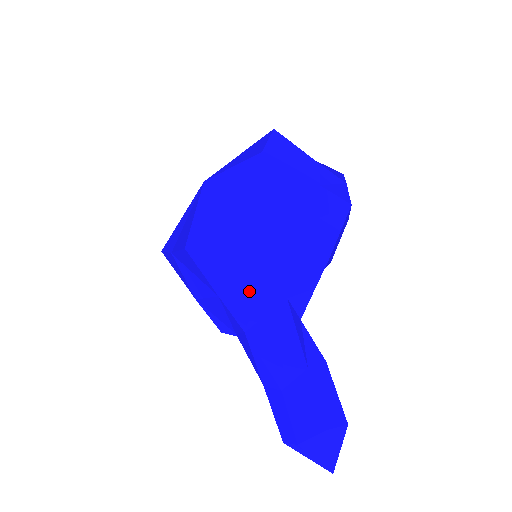
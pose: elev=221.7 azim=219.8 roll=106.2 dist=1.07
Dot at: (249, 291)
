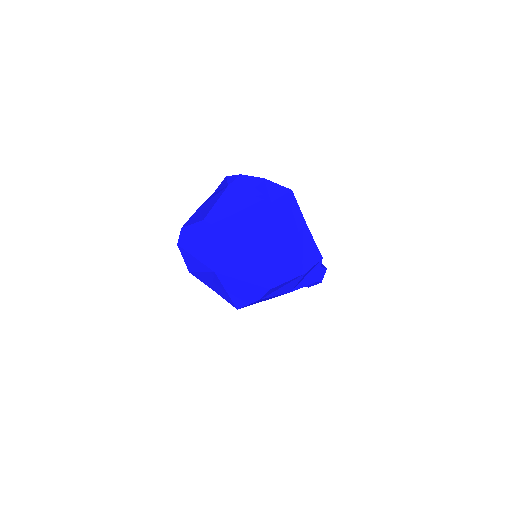
Dot at: occluded
